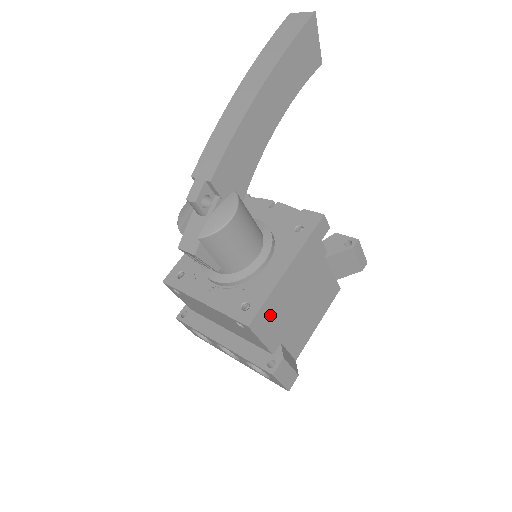
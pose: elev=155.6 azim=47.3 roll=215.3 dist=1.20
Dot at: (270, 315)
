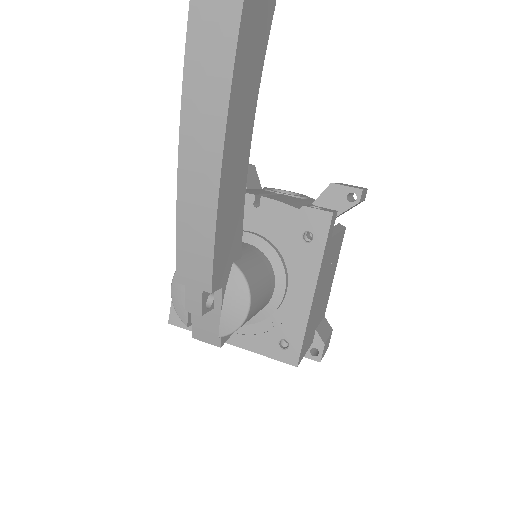
Dot at: (308, 334)
